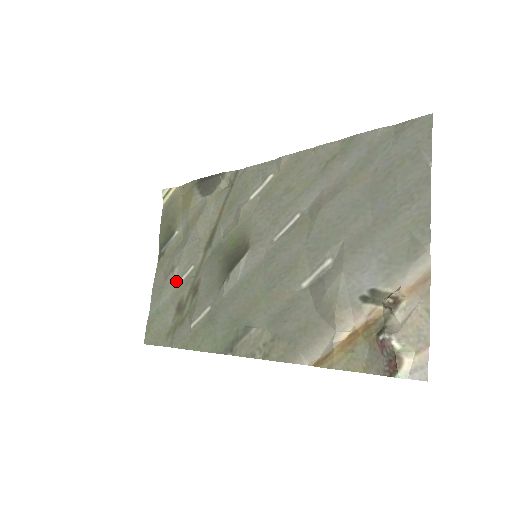
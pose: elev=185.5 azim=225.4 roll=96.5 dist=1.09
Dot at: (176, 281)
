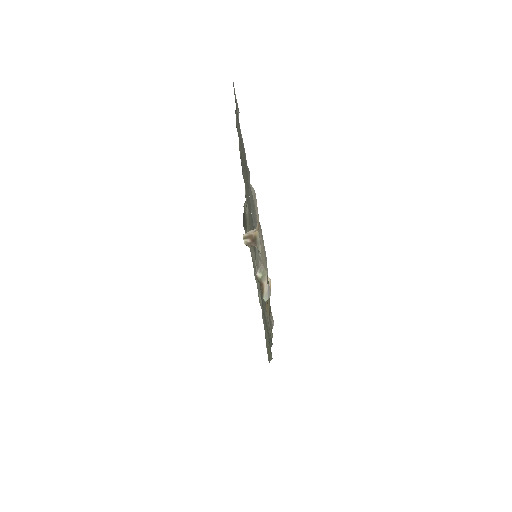
Dot at: occluded
